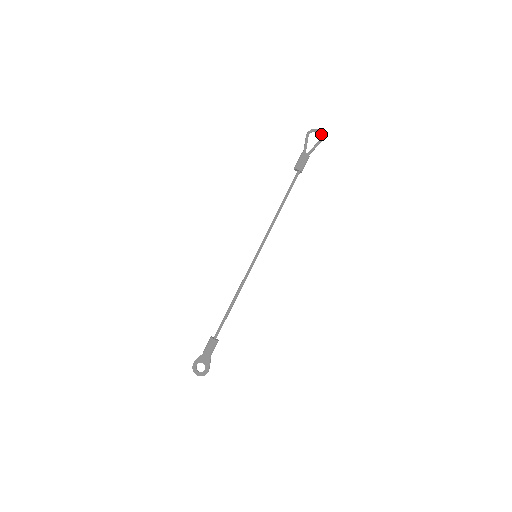
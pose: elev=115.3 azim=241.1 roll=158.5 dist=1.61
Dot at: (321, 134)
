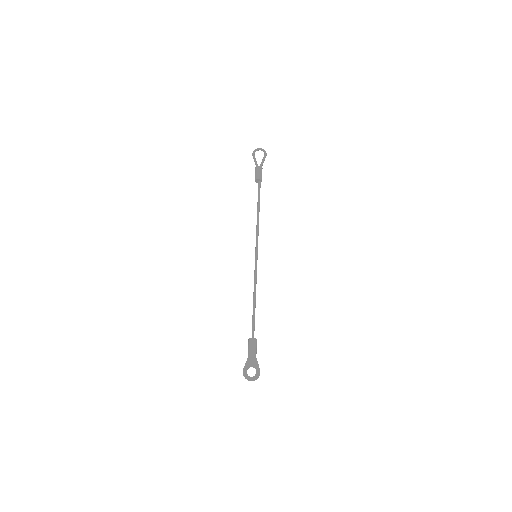
Dot at: (264, 150)
